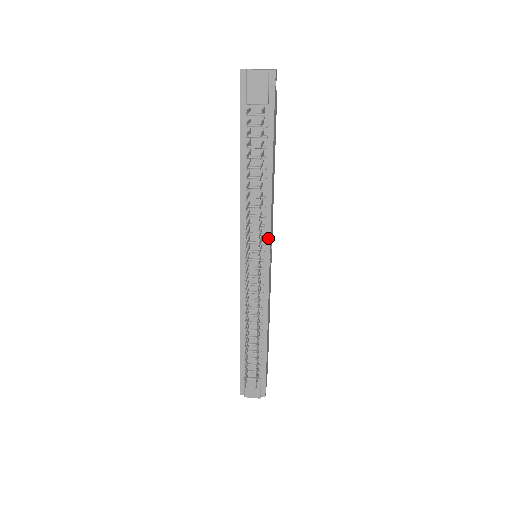
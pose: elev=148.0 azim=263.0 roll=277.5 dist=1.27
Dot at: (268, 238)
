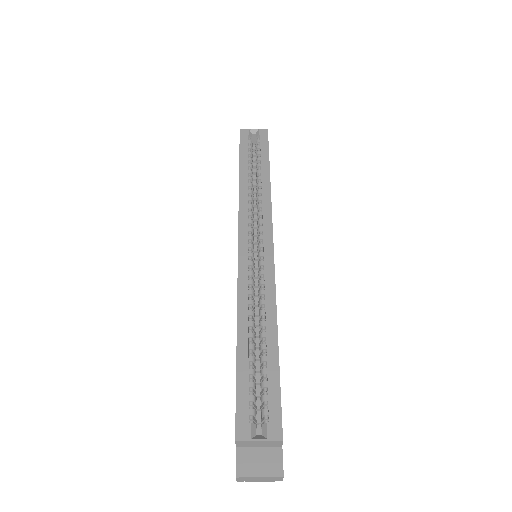
Dot at: occluded
